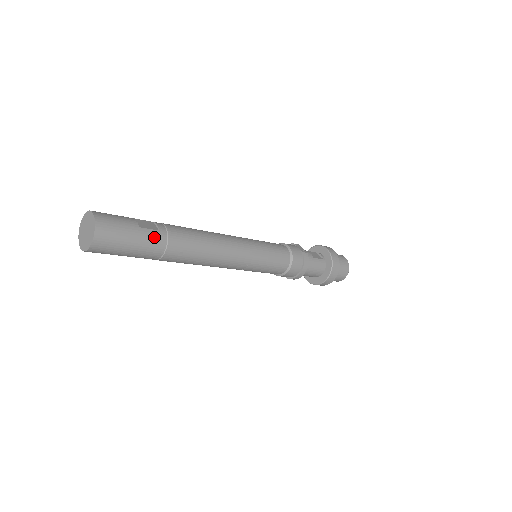
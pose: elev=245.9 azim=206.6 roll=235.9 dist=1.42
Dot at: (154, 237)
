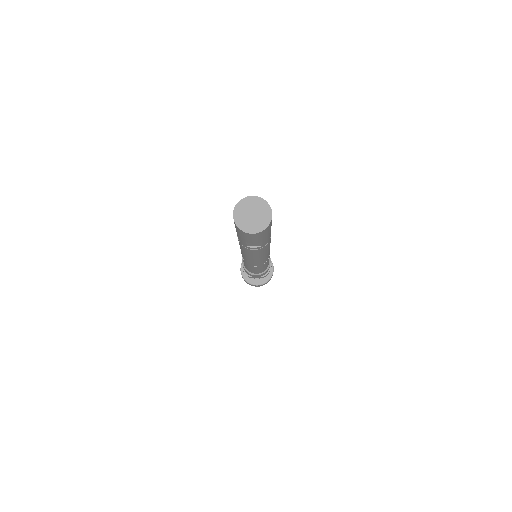
Dot at: occluded
